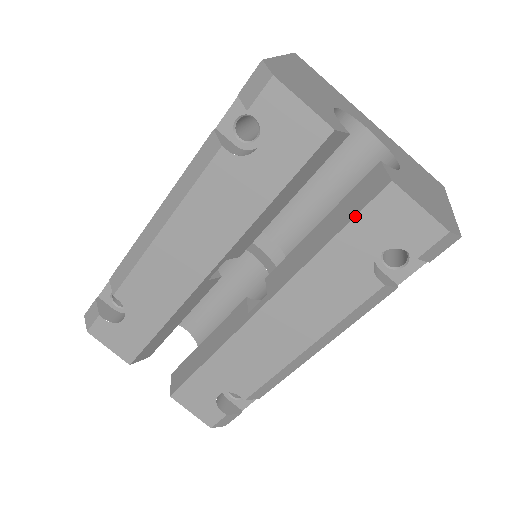
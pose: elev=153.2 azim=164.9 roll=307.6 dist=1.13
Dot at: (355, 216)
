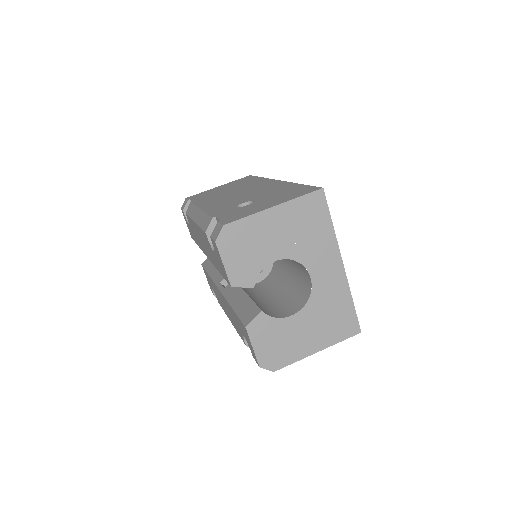
Dot at: (238, 316)
